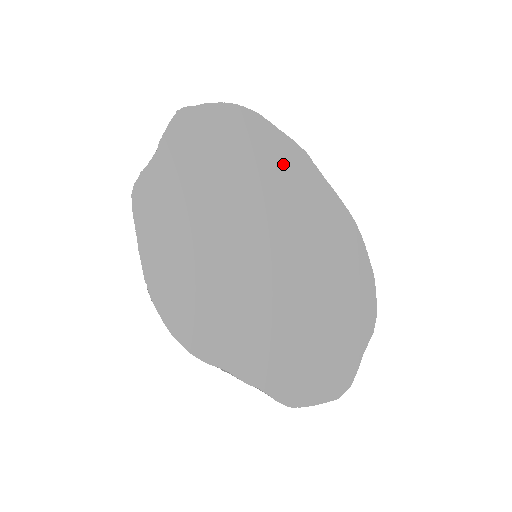
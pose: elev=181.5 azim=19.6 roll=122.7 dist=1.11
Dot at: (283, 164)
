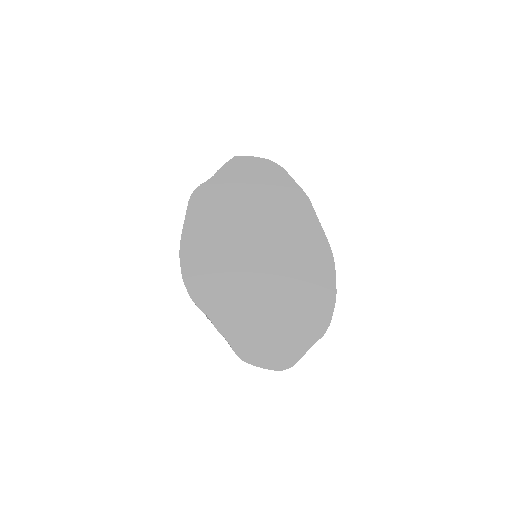
Dot at: (291, 203)
